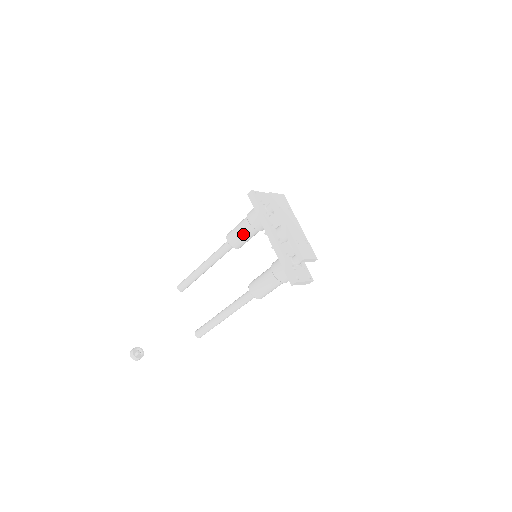
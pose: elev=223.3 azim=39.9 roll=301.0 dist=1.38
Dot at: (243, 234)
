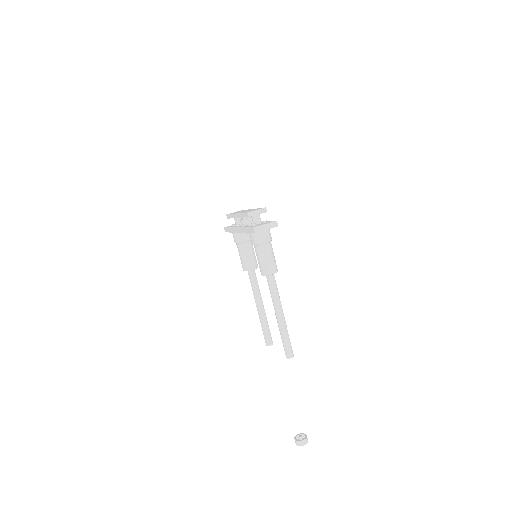
Dot at: (242, 254)
